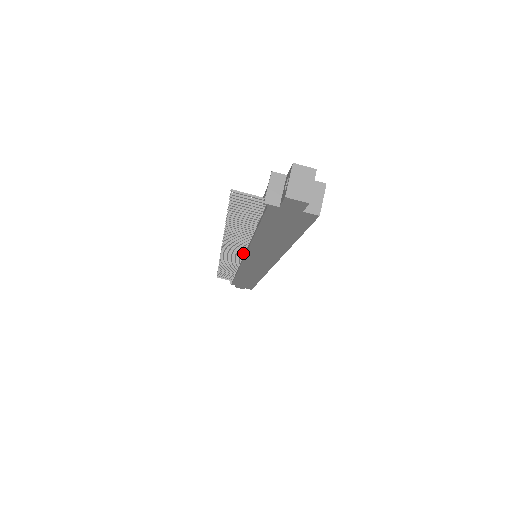
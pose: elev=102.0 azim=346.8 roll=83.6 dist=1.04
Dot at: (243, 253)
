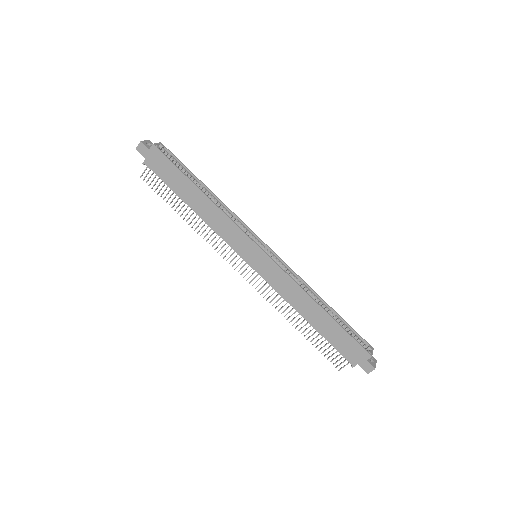
Dot at: (238, 253)
